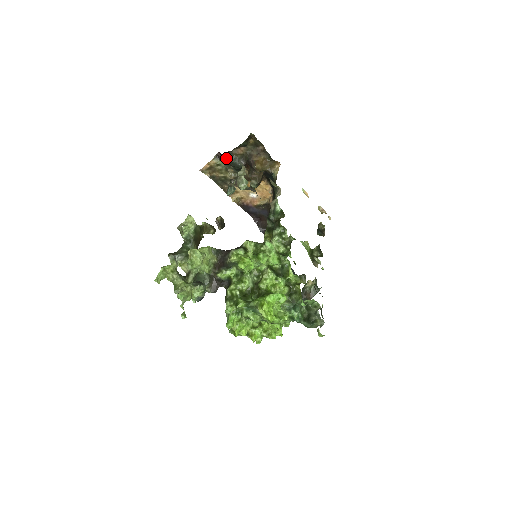
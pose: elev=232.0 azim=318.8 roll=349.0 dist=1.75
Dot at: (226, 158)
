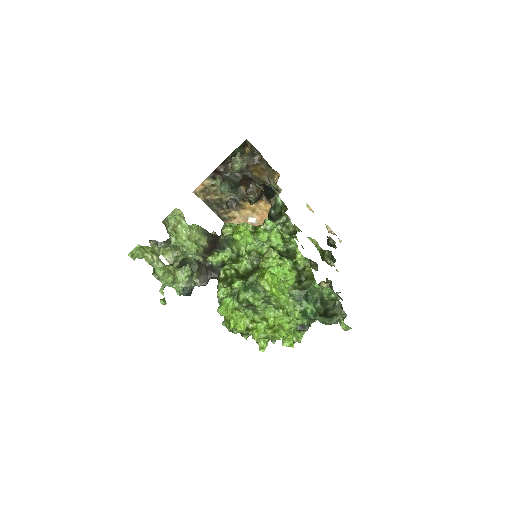
Dot at: (221, 173)
